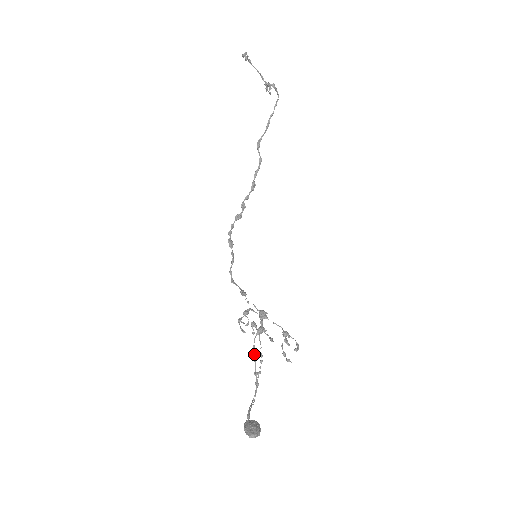
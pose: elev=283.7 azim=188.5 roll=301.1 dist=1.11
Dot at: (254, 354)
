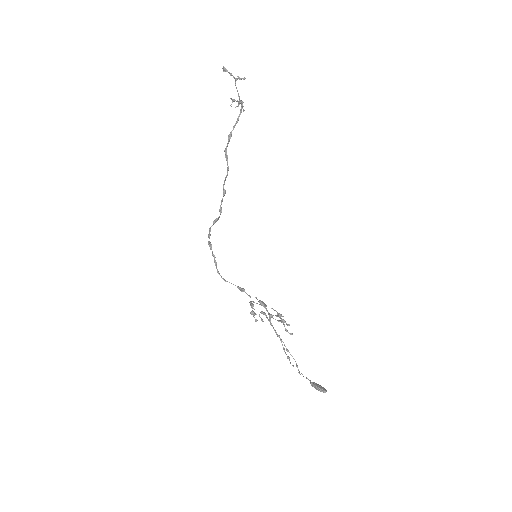
Dot at: occluded
